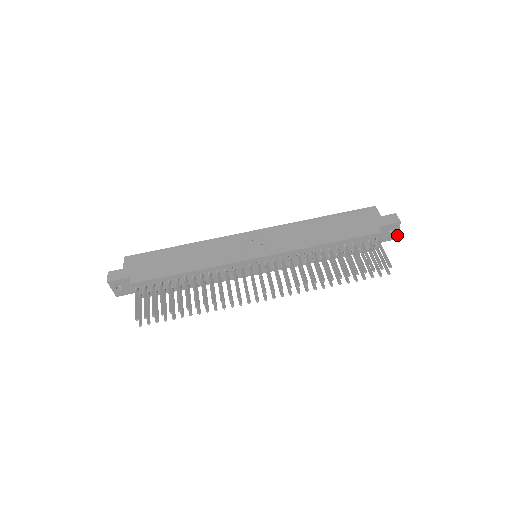
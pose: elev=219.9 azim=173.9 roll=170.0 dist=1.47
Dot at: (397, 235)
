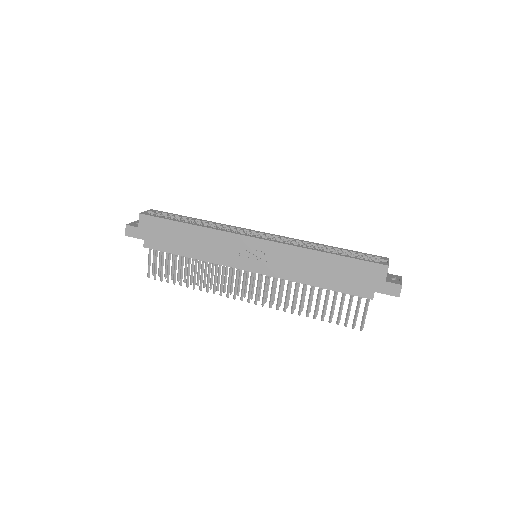
Dot at: occluded
